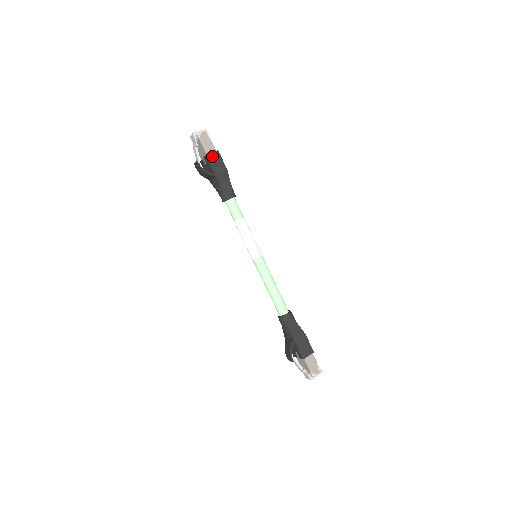
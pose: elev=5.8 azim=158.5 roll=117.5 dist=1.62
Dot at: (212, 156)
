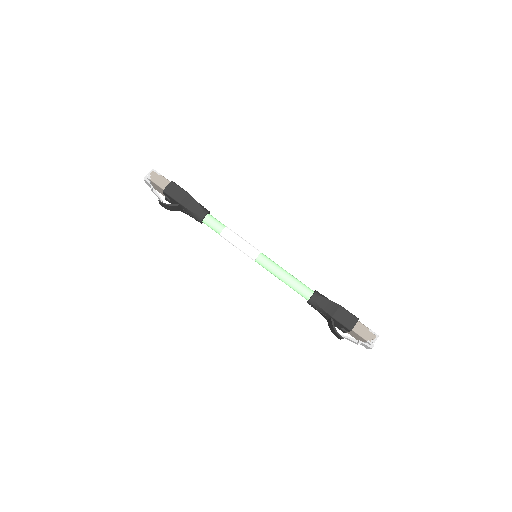
Dot at: (169, 189)
